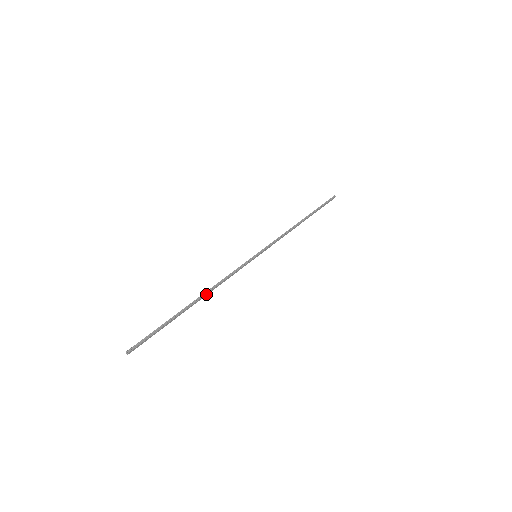
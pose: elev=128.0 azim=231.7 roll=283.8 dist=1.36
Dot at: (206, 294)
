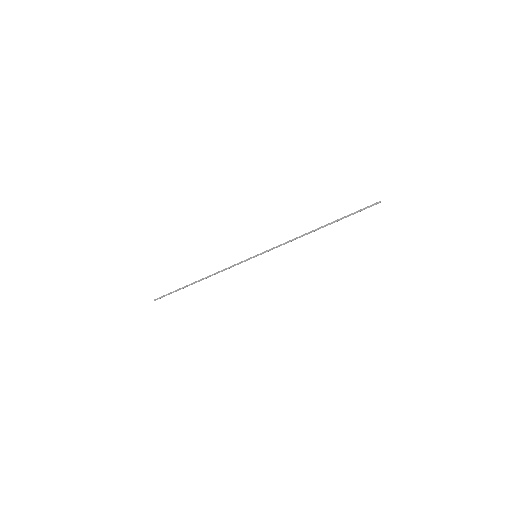
Dot at: occluded
